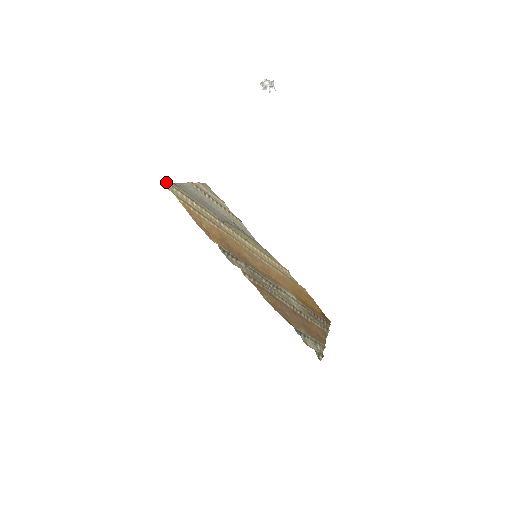
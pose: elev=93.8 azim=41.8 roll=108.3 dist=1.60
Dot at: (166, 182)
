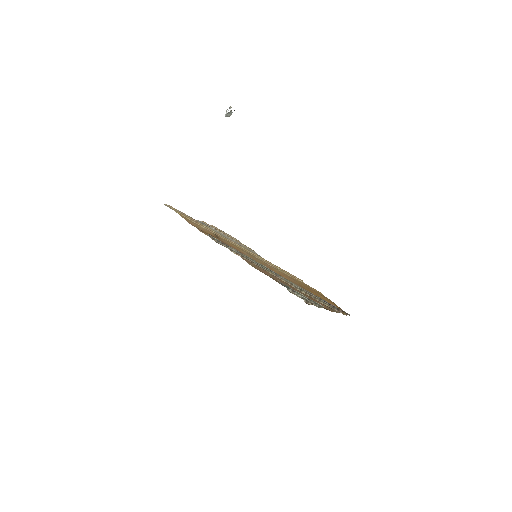
Dot at: (169, 206)
